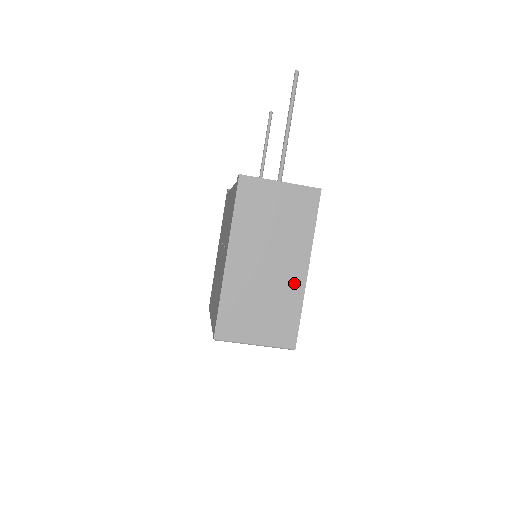
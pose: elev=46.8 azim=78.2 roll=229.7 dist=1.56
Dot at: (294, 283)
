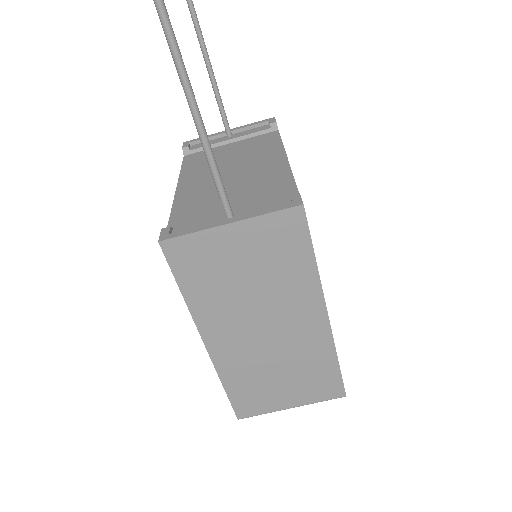
Dot at: (314, 336)
